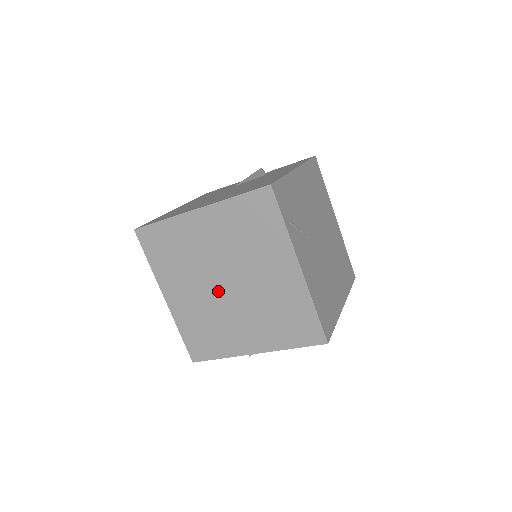
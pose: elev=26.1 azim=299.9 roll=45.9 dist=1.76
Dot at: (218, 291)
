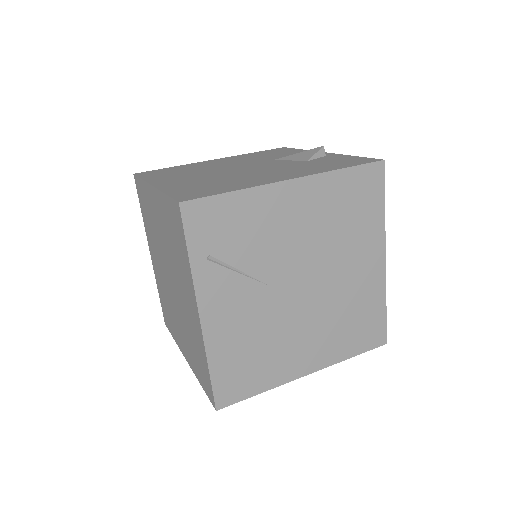
Dot at: (167, 279)
